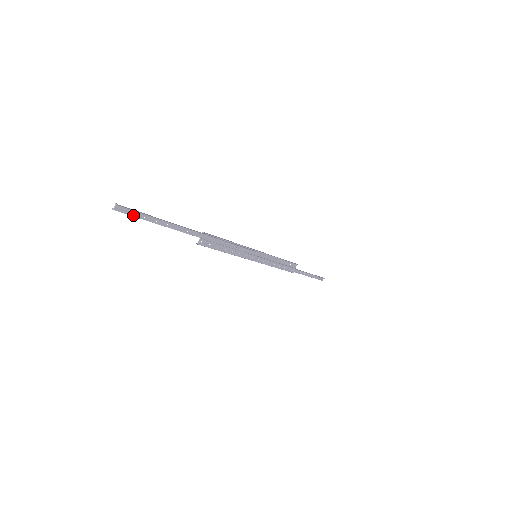
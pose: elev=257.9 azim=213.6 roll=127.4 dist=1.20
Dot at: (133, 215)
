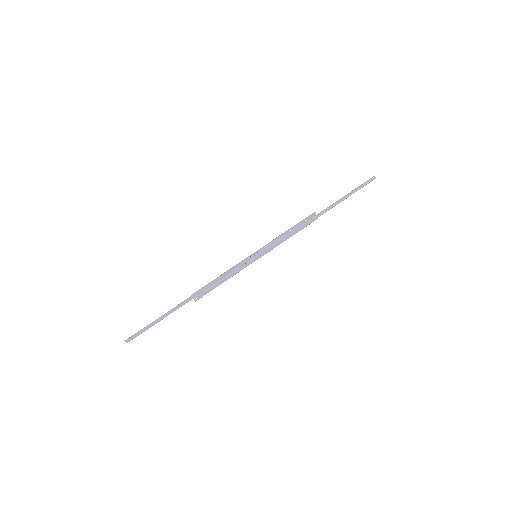
Dot at: occluded
